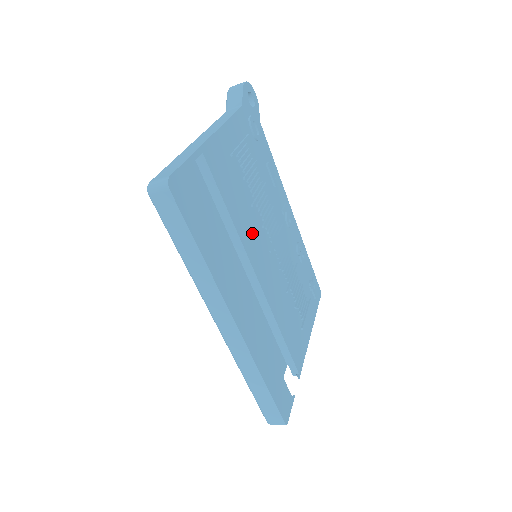
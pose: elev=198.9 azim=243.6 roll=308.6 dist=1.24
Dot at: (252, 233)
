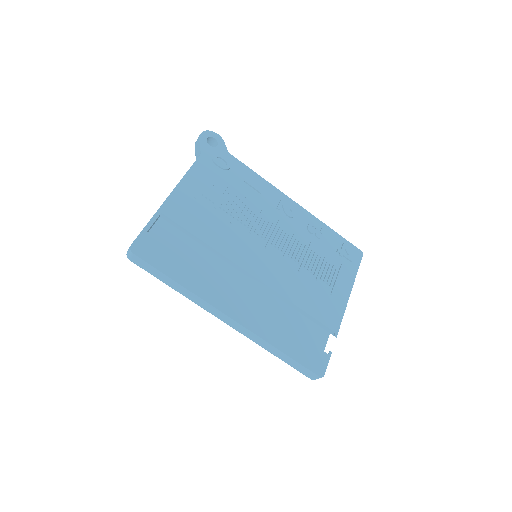
Dot at: (237, 243)
